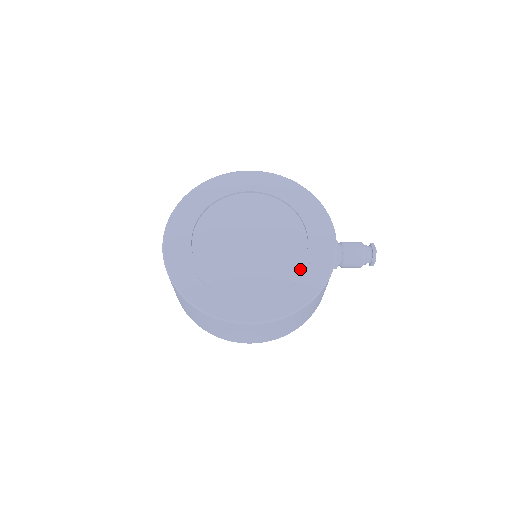
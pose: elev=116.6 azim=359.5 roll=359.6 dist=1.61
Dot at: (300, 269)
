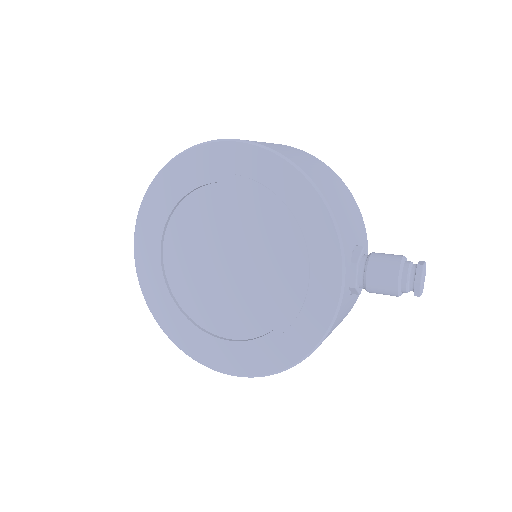
Dot at: (286, 318)
